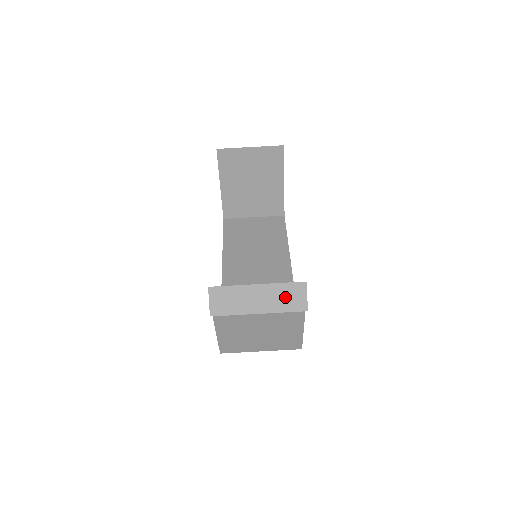
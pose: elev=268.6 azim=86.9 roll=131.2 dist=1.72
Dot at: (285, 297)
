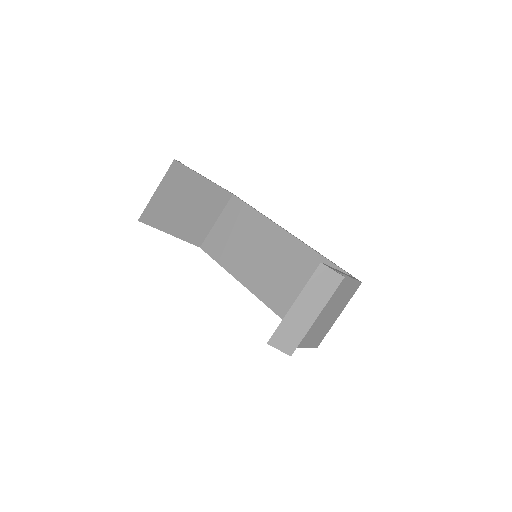
Dot at: (320, 288)
